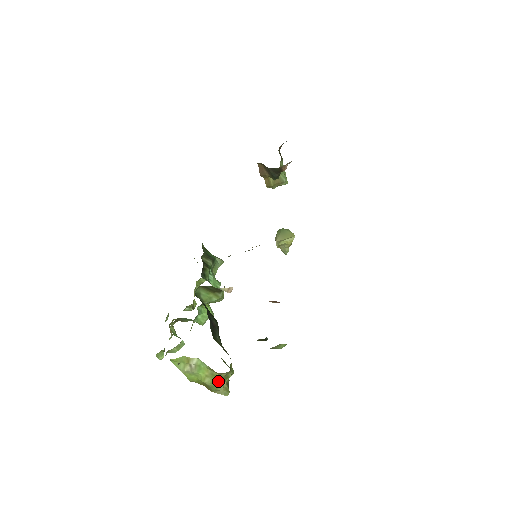
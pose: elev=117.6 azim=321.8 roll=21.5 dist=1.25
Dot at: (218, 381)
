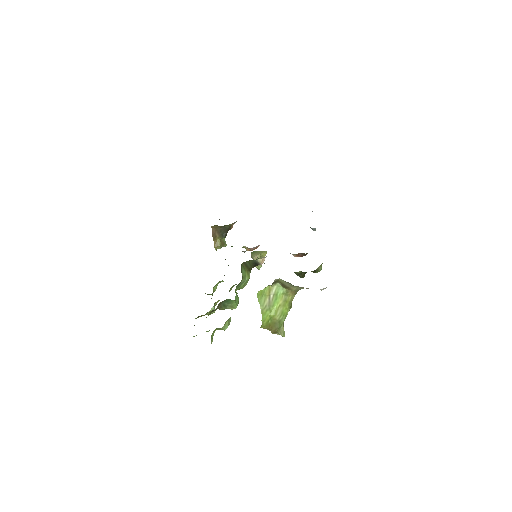
Dot at: (287, 309)
